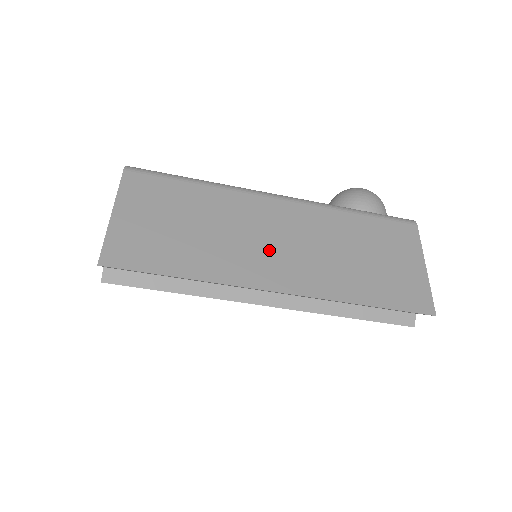
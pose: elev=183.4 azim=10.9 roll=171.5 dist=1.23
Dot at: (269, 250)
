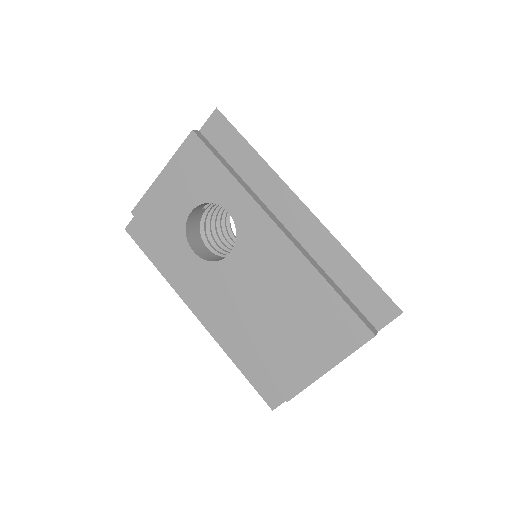
Dot at: occluded
